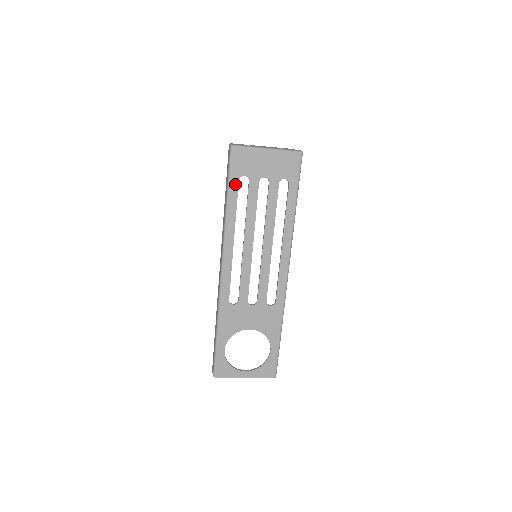
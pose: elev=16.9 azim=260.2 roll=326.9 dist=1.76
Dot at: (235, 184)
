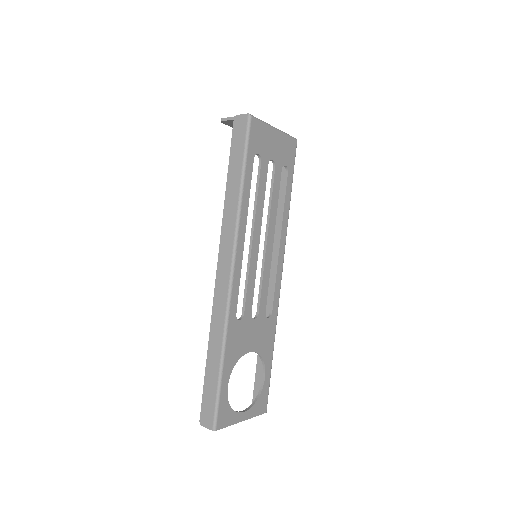
Dot at: (251, 162)
